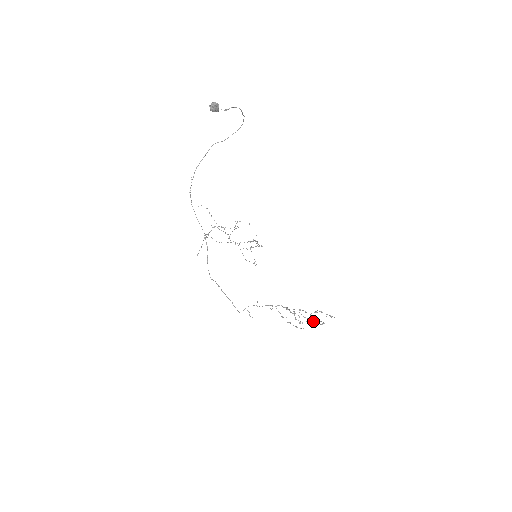
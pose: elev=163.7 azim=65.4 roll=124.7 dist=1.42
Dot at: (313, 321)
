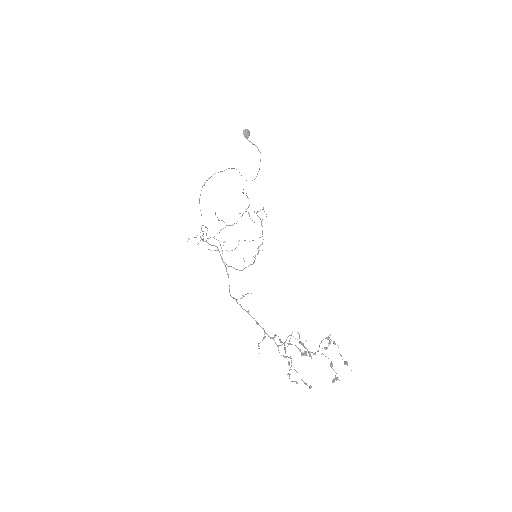
Dot at: (325, 349)
